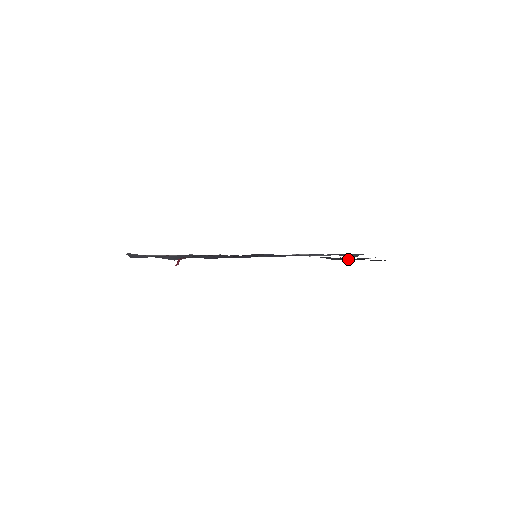
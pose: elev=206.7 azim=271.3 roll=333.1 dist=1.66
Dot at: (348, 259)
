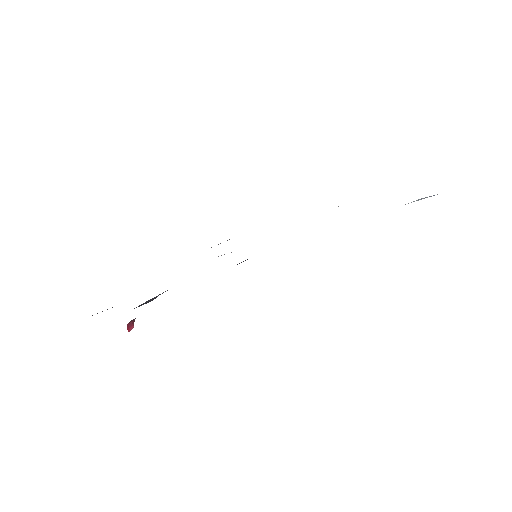
Dot at: occluded
